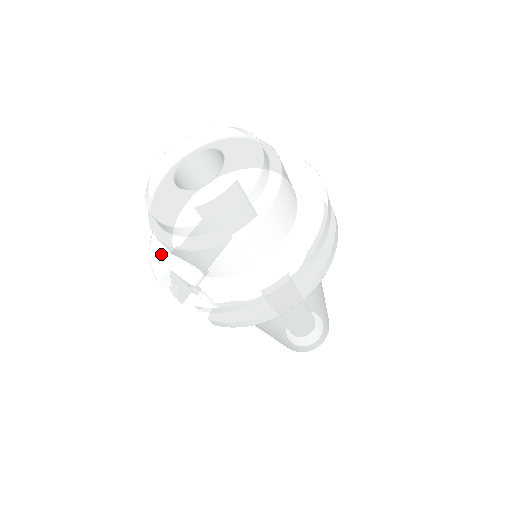
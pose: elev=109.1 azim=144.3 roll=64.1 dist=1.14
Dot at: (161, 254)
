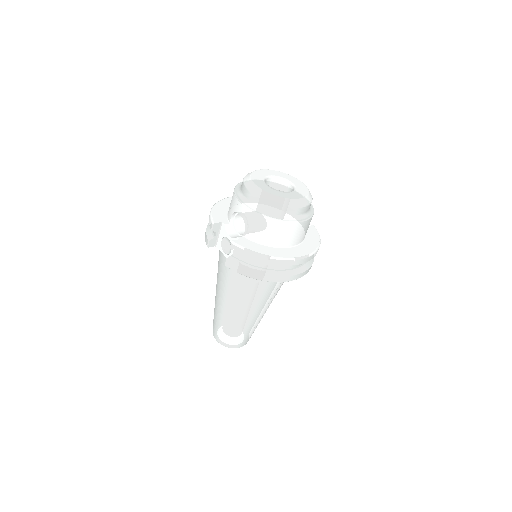
Dot at: (219, 214)
